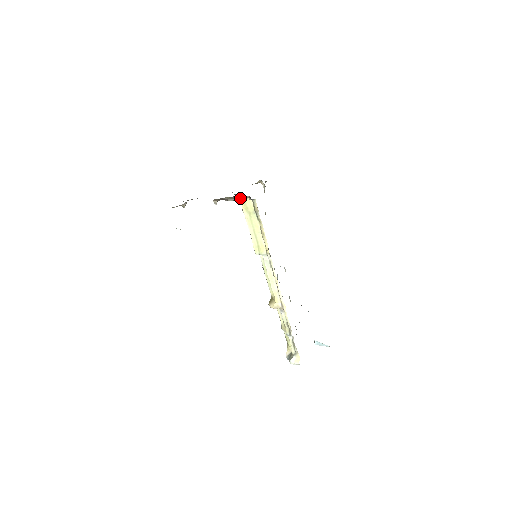
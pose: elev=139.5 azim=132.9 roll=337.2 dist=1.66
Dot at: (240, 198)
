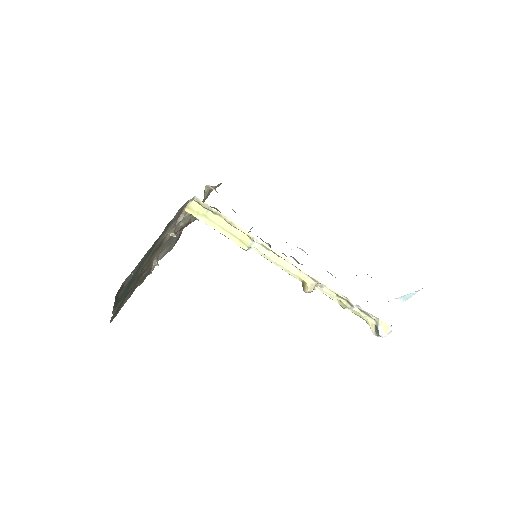
Dot at: (184, 209)
